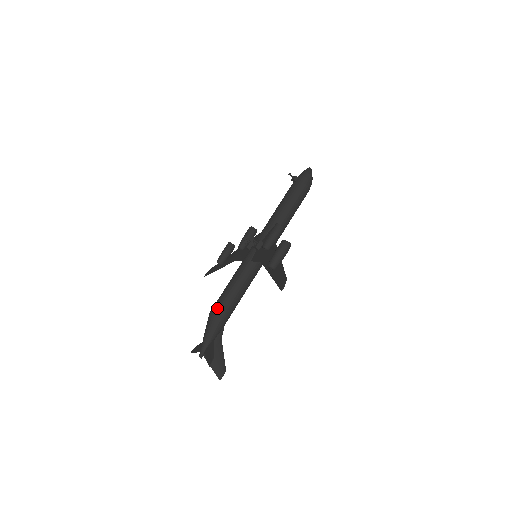
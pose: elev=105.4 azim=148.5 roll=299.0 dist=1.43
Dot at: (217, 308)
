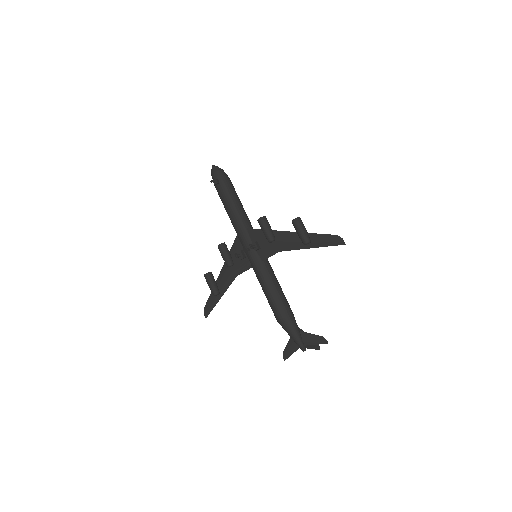
Dot at: (282, 311)
